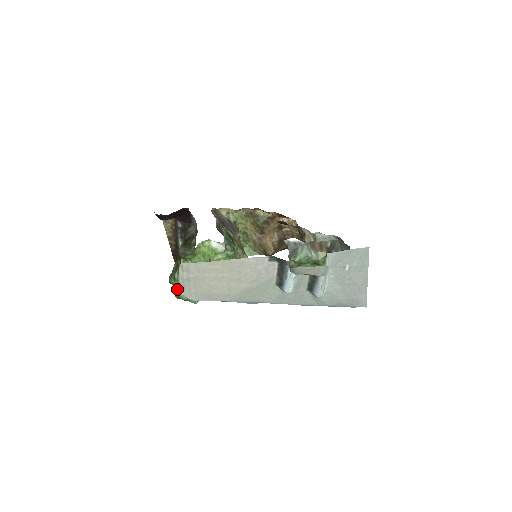
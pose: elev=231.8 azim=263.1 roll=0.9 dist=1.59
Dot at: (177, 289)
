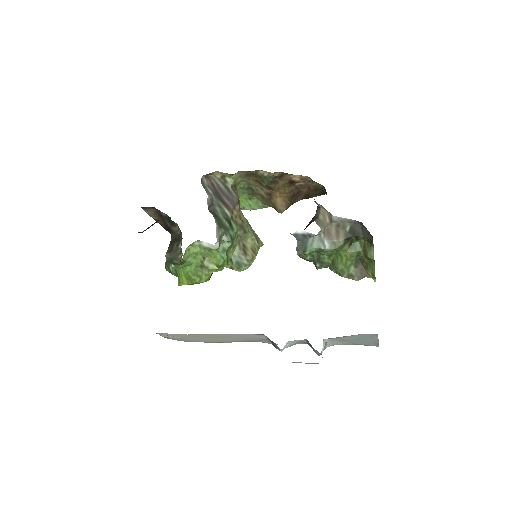
Dot at: occluded
